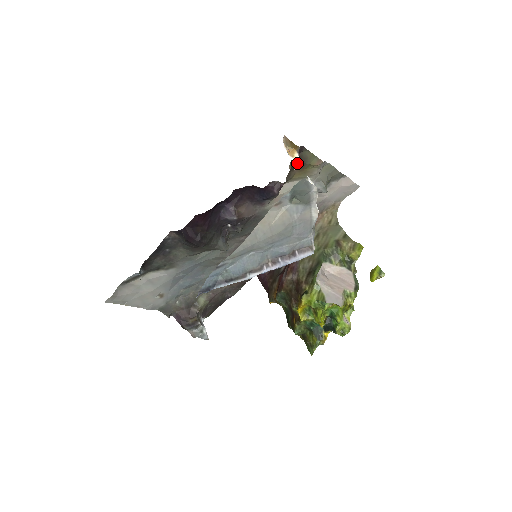
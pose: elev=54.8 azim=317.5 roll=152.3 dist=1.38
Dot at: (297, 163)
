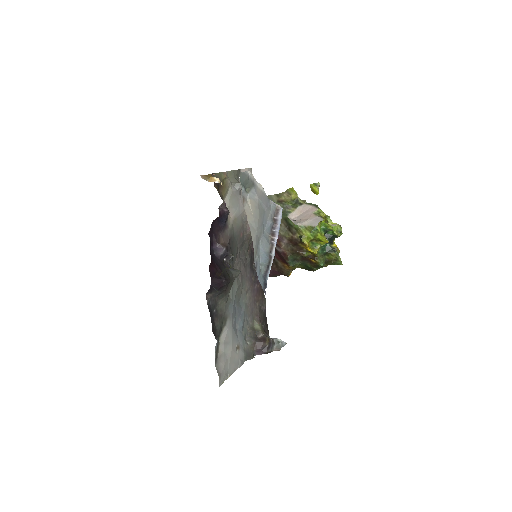
Dot at: (220, 182)
